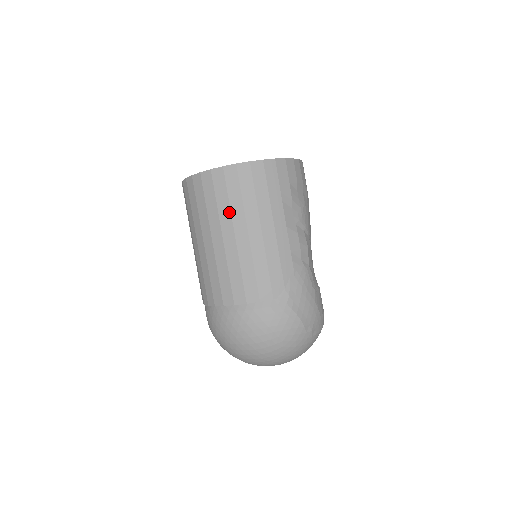
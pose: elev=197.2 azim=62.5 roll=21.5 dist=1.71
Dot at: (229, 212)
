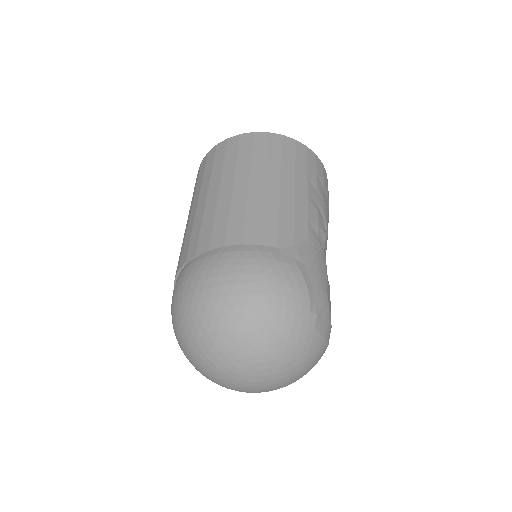
Dot at: (249, 164)
